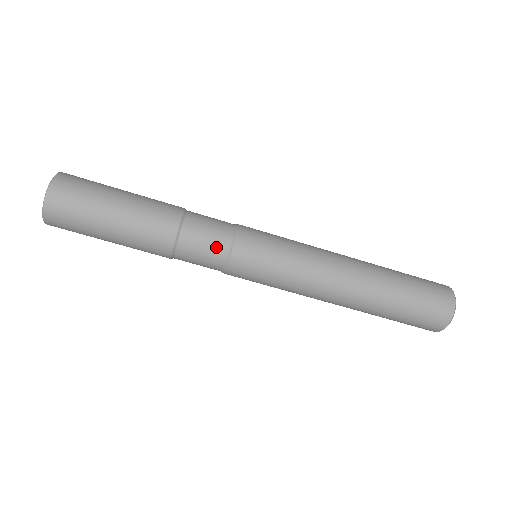
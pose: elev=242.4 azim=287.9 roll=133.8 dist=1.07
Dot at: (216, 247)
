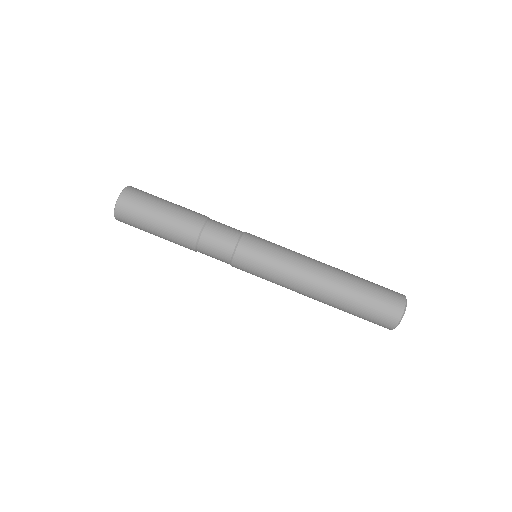
Dot at: (230, 235)
